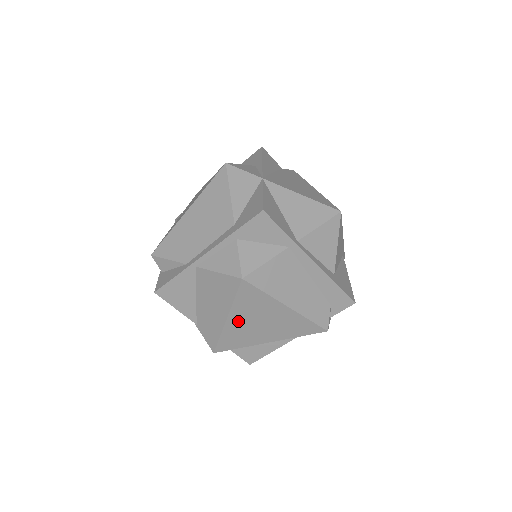
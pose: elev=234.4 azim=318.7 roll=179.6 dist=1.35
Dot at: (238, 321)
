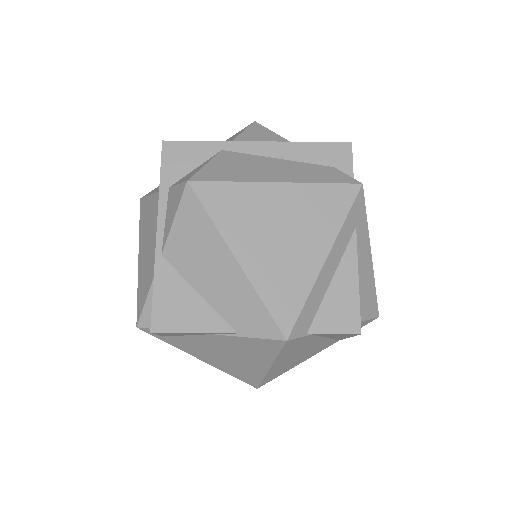
Dot at: (252, 252)
